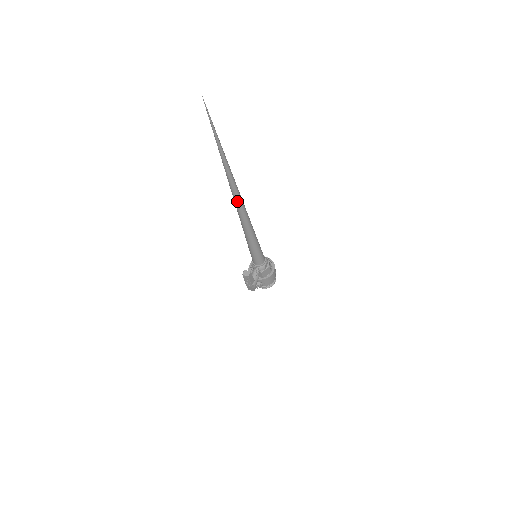
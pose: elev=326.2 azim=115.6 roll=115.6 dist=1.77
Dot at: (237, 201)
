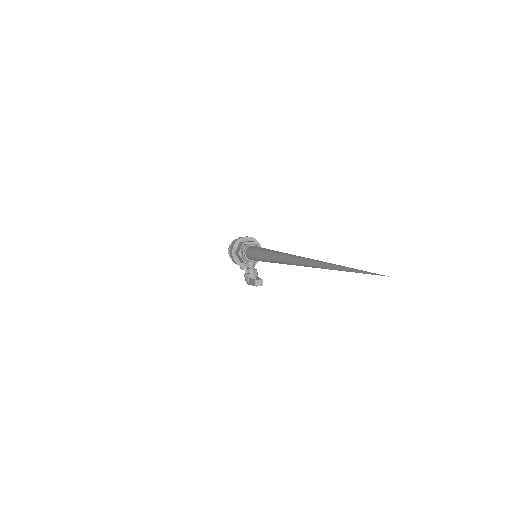
Dot at: occluded
